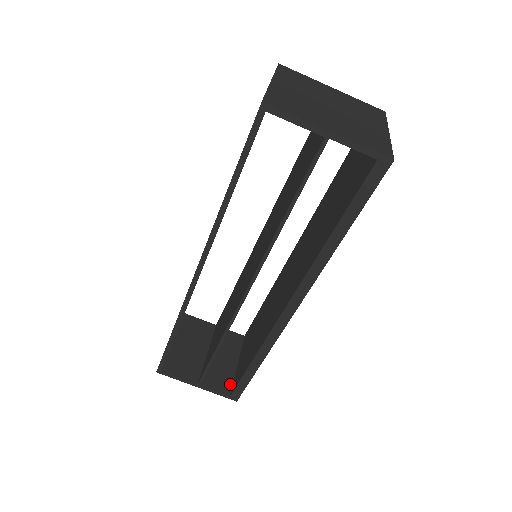
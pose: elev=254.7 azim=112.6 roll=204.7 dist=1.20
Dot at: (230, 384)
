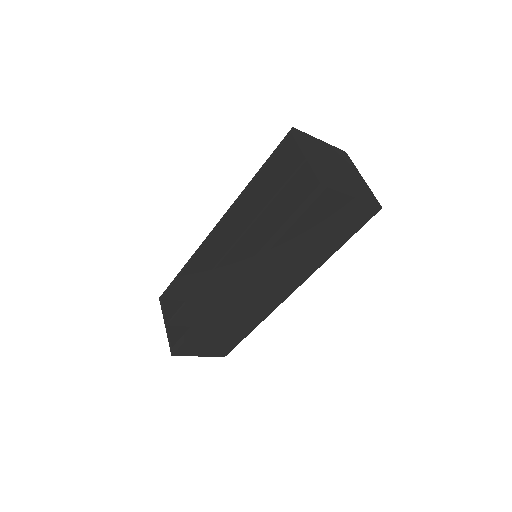
Dot at: occluded
